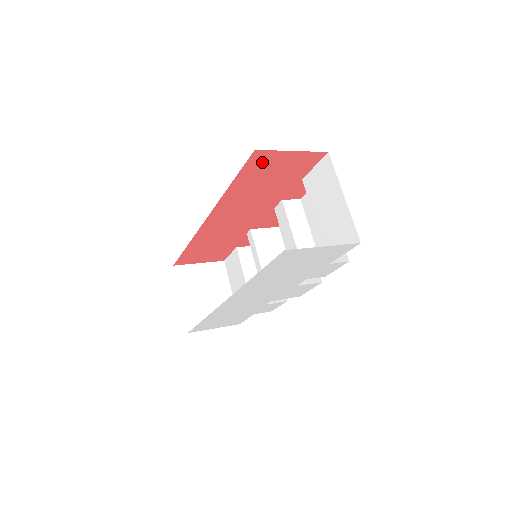
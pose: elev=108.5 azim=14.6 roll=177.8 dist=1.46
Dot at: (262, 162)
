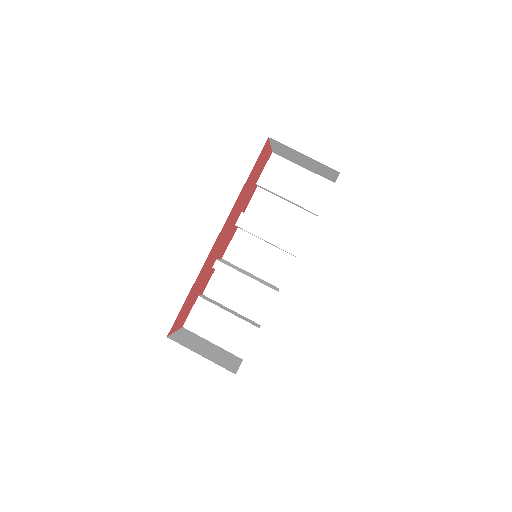
Dot at: (262, 154)
